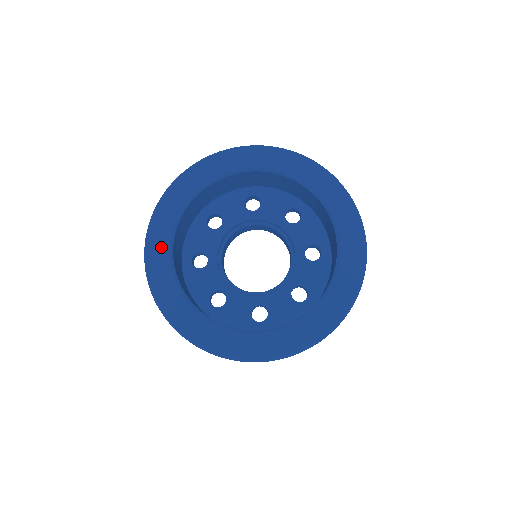
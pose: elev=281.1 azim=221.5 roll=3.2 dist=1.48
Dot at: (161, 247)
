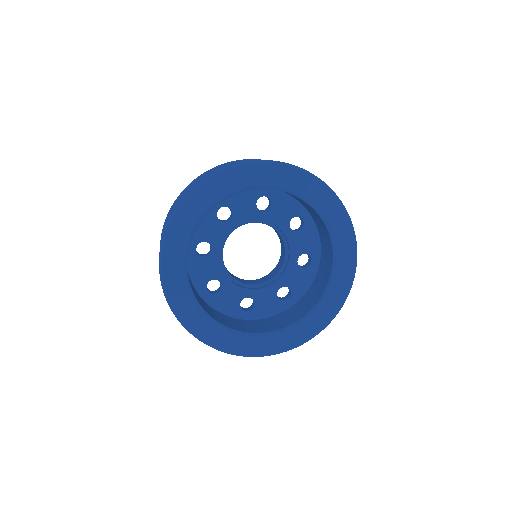
Dot at: (178, 249)
